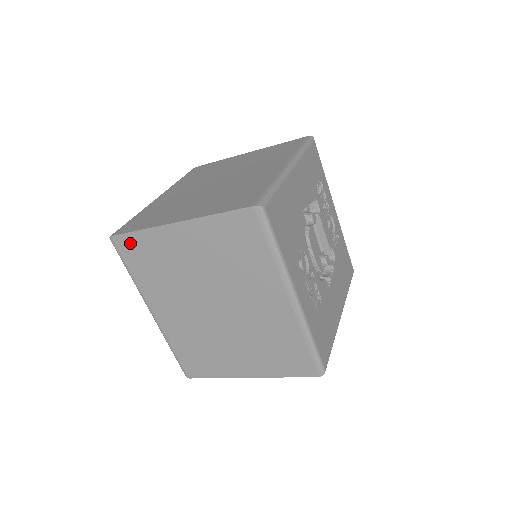
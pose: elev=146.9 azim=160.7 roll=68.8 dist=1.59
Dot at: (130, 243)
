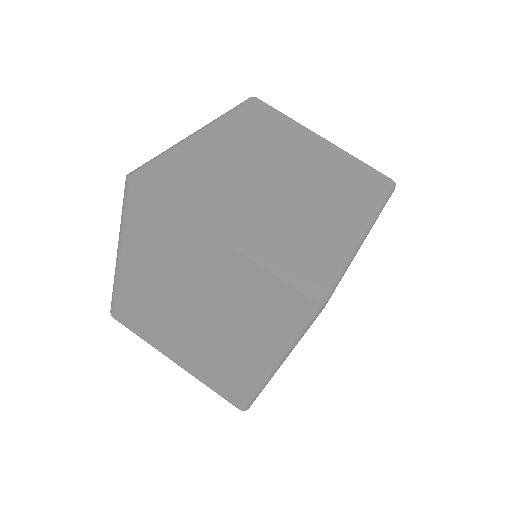
Dot at: (148, 202)
